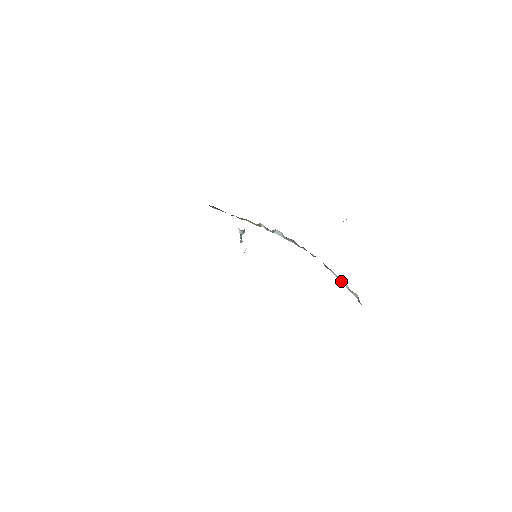
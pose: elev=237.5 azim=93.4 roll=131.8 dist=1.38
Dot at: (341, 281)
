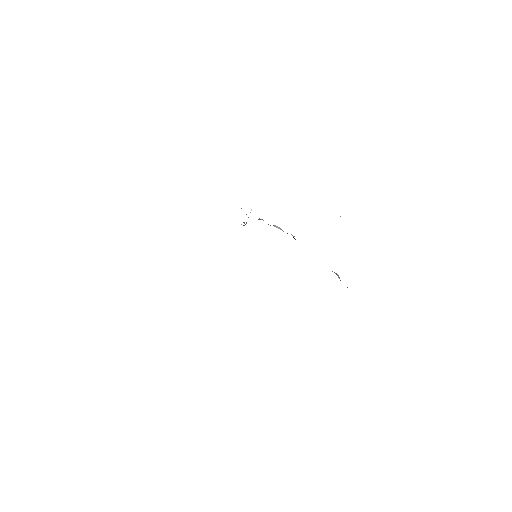
Dot at: (334, 272)
